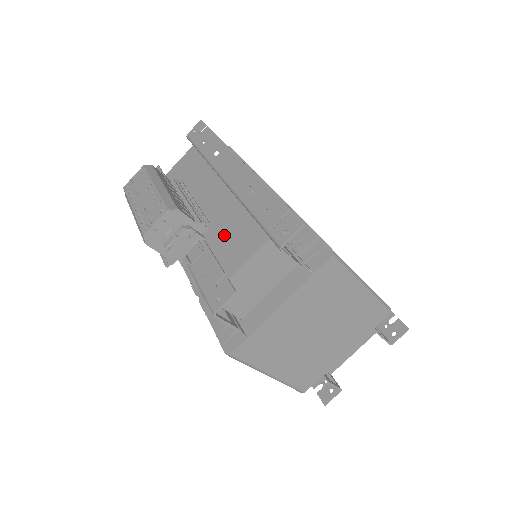
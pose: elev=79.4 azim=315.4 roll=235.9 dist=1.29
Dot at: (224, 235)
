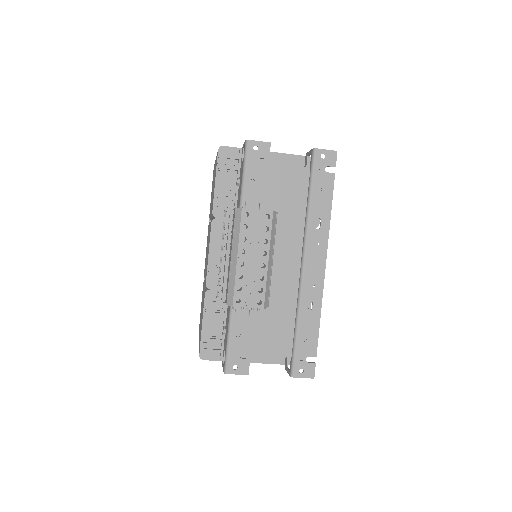
Dot at: (269, 314)
